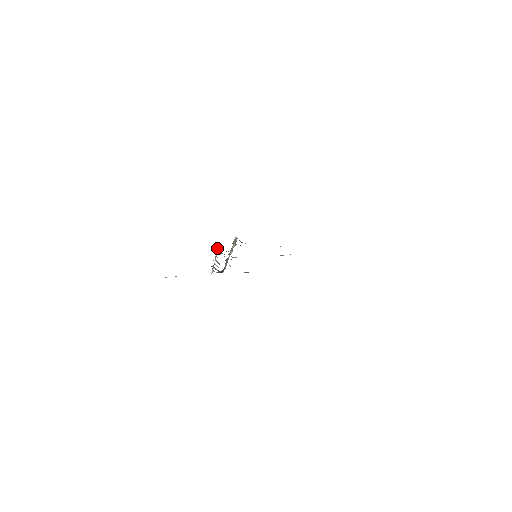
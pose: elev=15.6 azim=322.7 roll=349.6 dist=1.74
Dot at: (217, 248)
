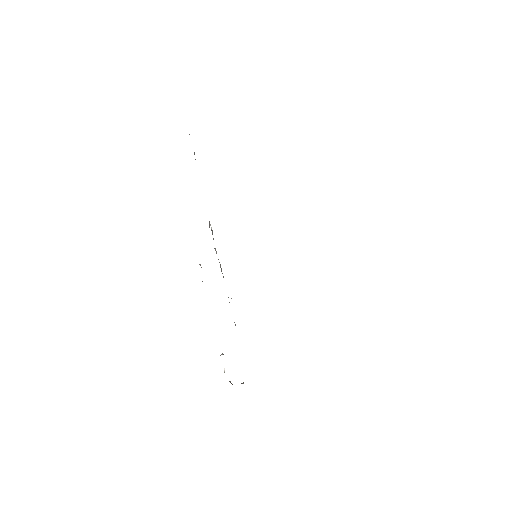
Dot at: occluded
